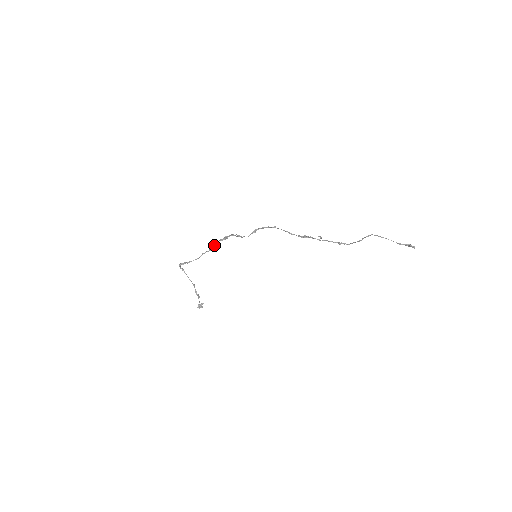
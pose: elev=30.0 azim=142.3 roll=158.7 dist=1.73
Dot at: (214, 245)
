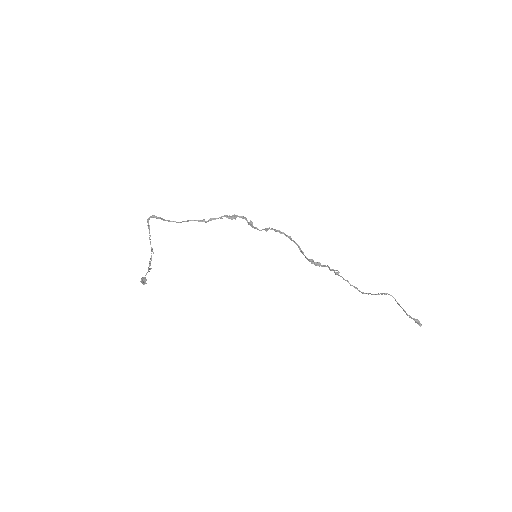
Dot at: occluded
